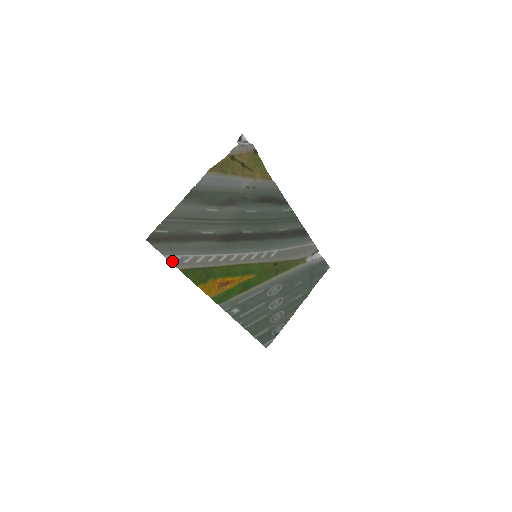
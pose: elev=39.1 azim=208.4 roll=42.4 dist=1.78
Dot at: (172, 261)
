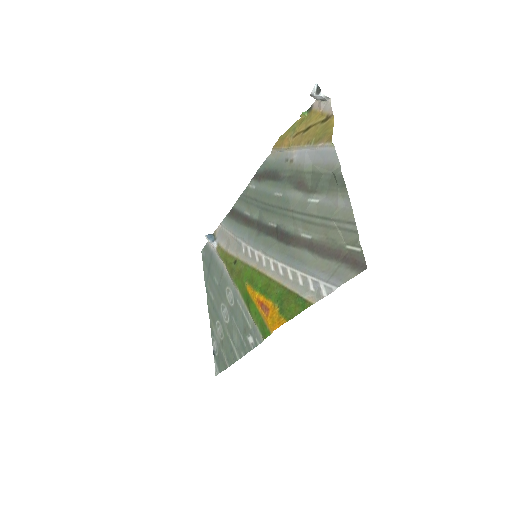
Dot at: (326, 293)
